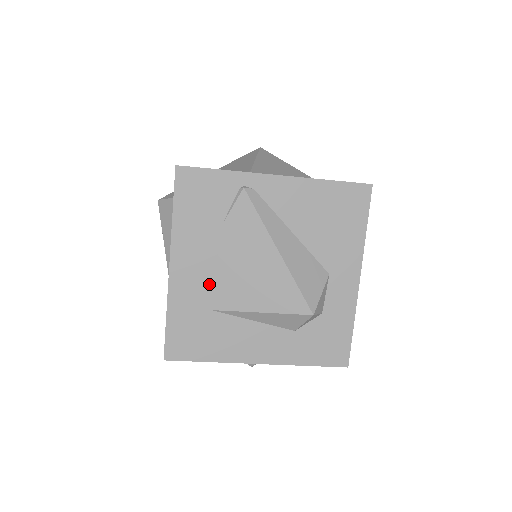
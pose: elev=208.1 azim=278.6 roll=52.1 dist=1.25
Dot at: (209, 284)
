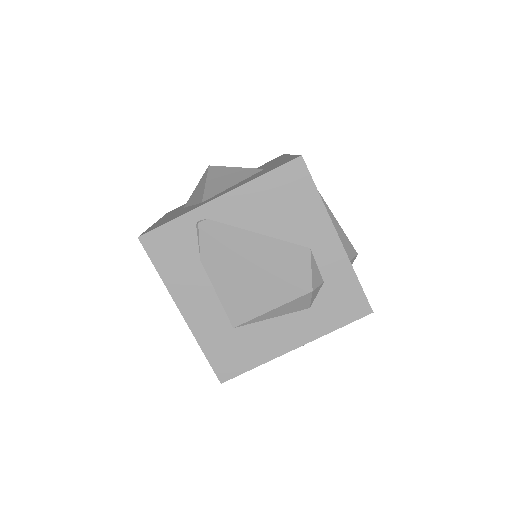
Dot at: (219, 310)
